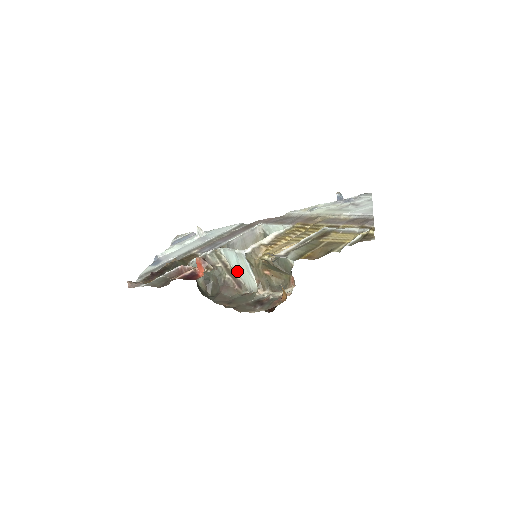
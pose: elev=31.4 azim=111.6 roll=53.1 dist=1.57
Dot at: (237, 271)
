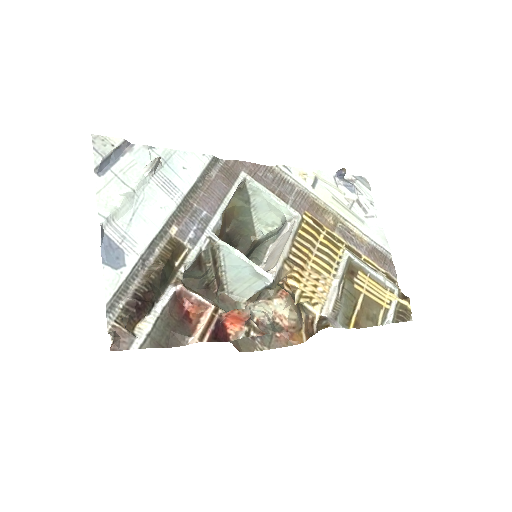
Dot at: (227, 272)
